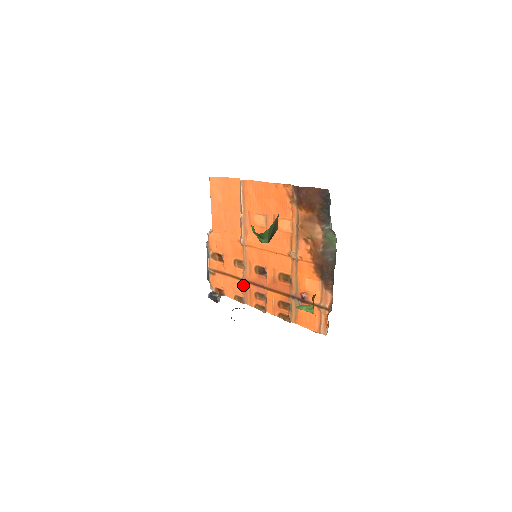
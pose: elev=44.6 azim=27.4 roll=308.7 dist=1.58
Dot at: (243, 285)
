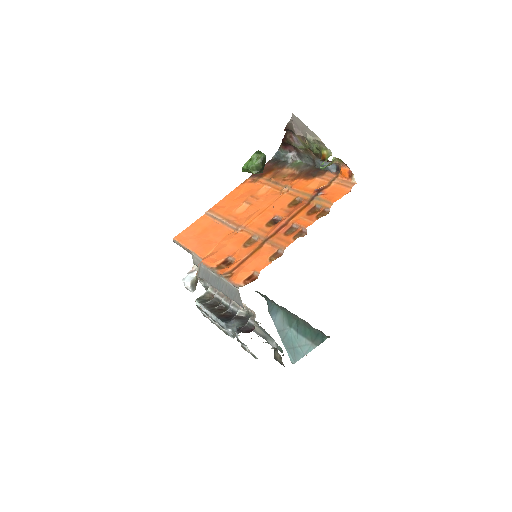
Dot at: (268, 244)
